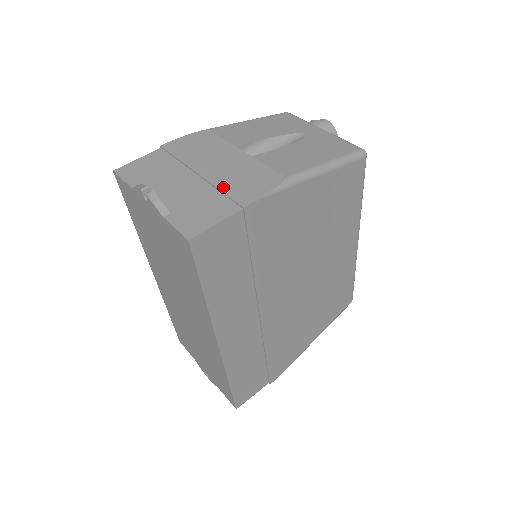
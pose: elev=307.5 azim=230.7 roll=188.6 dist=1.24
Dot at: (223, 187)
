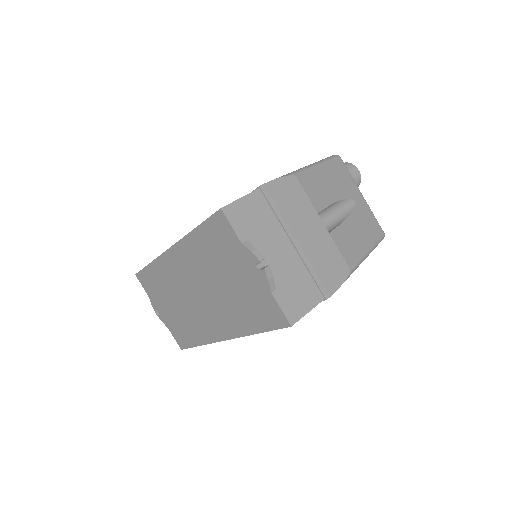
Dot at: (312, 269)
